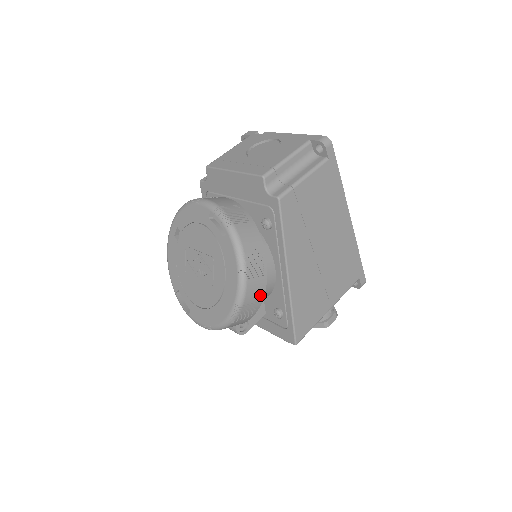
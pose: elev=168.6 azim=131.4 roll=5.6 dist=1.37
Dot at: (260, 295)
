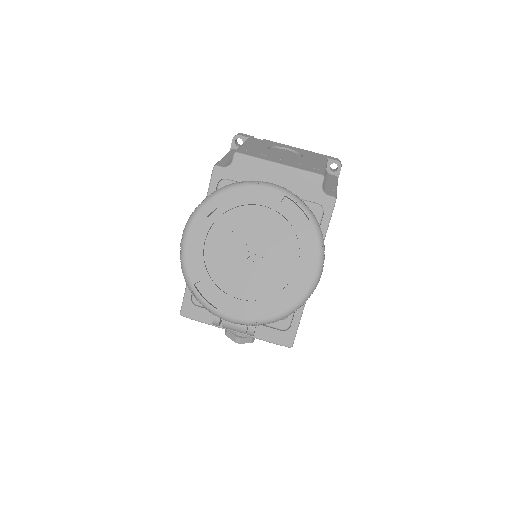
Dot at: occluded
